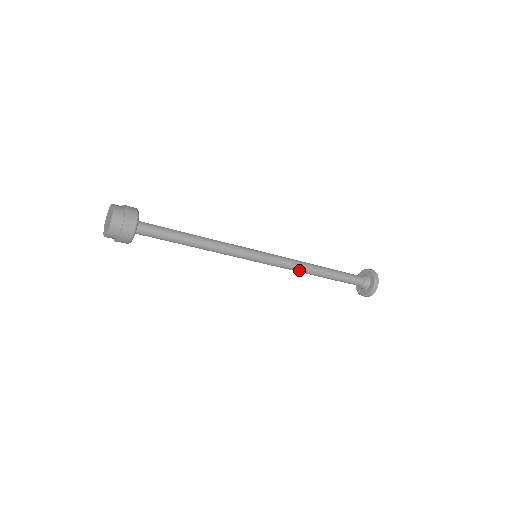
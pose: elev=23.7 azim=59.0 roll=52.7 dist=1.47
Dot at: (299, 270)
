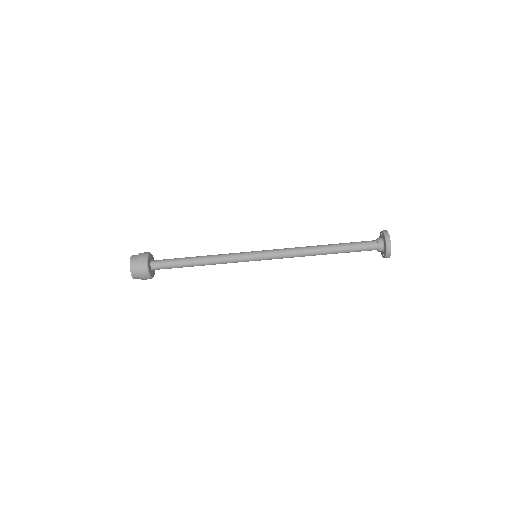
Dot at: (300, 253)
